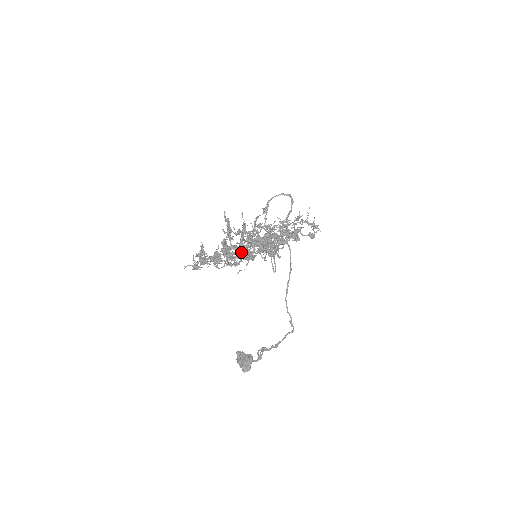
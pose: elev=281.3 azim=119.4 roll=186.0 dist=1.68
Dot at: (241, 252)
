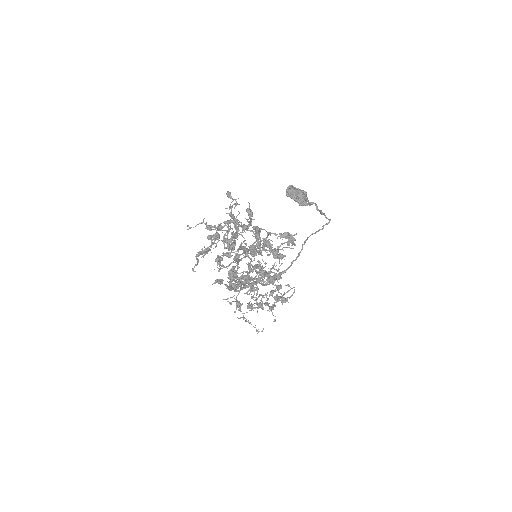
Dot at: (254, 290)
